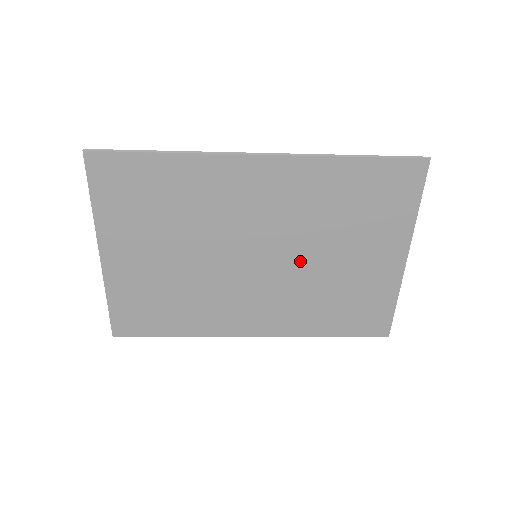
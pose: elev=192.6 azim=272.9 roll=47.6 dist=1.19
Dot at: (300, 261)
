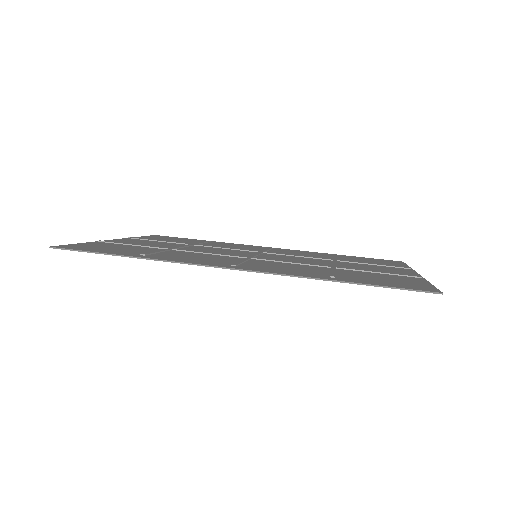
Dot at: occluded
